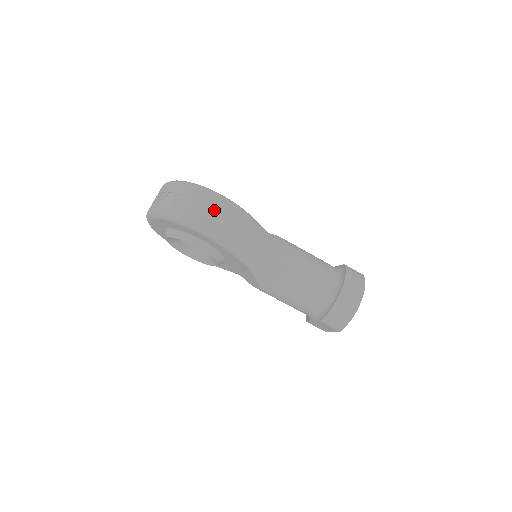
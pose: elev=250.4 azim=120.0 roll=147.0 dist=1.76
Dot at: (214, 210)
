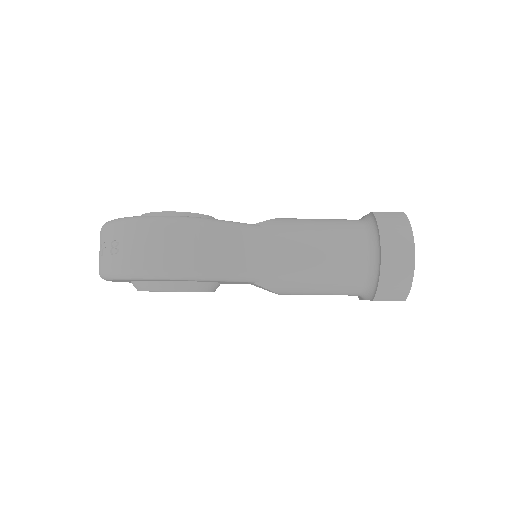
Dot at: (162, 242)
